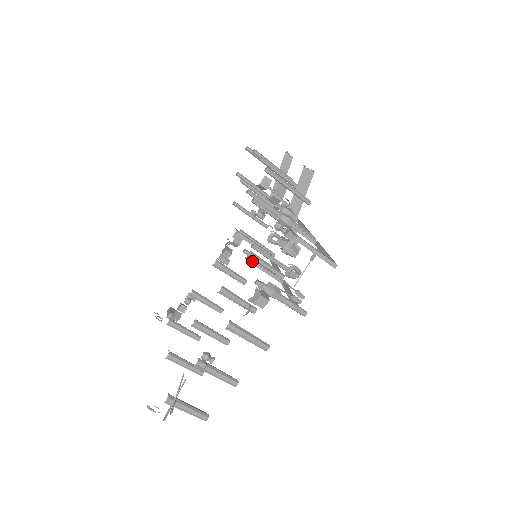
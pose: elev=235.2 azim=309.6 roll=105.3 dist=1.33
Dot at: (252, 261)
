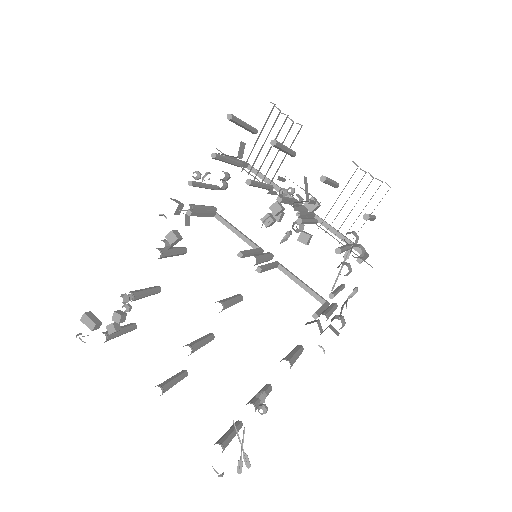
Dot at: (263, 270)
